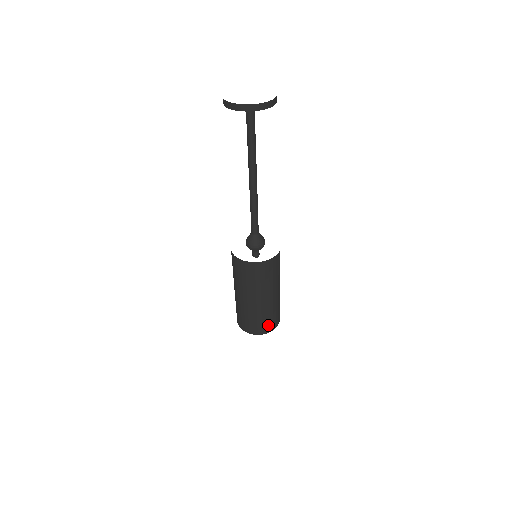
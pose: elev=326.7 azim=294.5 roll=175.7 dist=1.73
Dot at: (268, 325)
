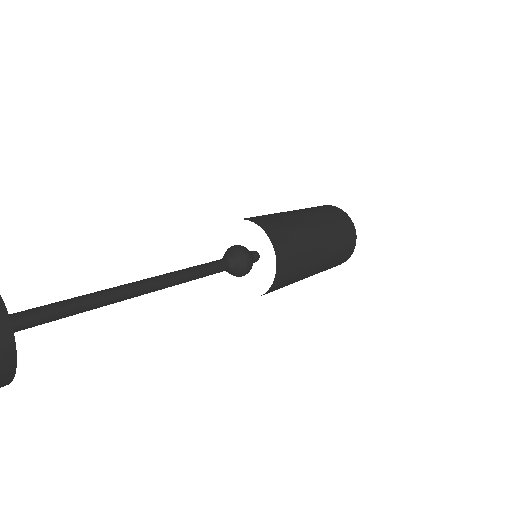
Dot at: occluded
